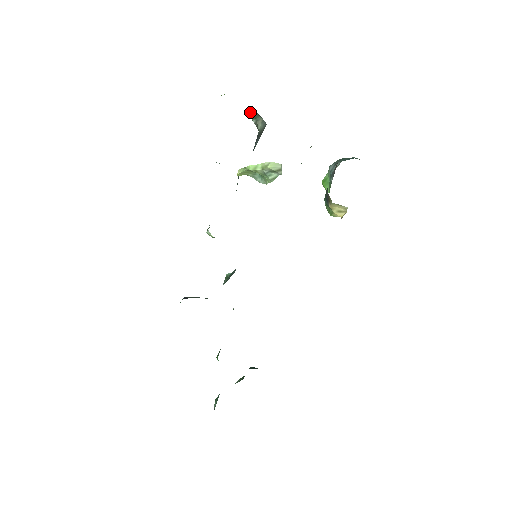
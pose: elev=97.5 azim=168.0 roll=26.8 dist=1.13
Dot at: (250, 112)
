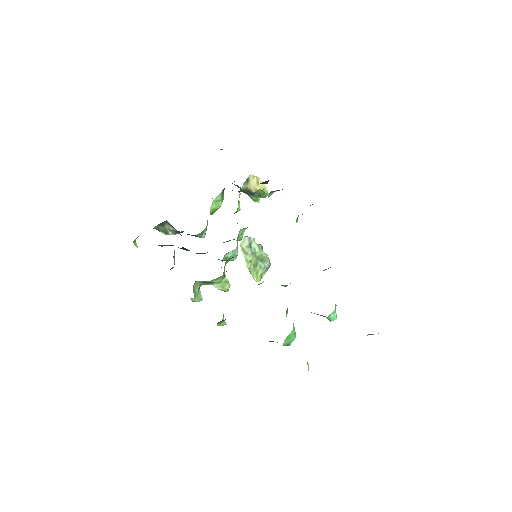
Dot at: occluded
